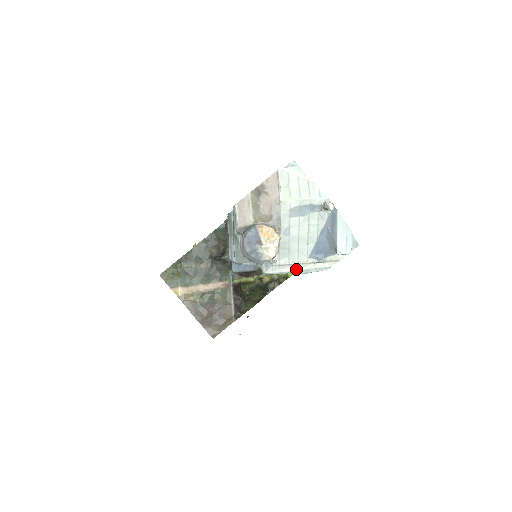
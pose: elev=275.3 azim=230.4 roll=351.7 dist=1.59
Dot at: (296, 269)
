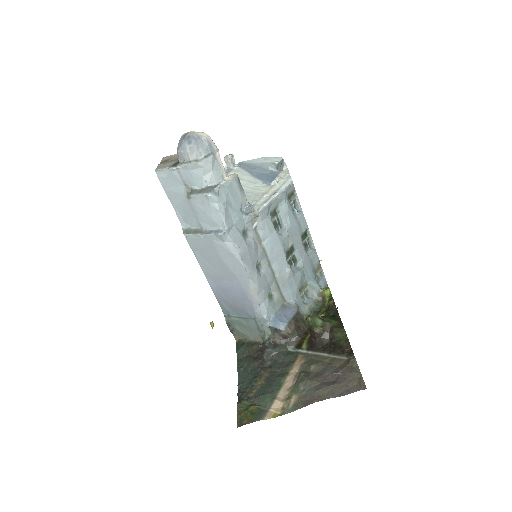
Dot at: (272, 194)
